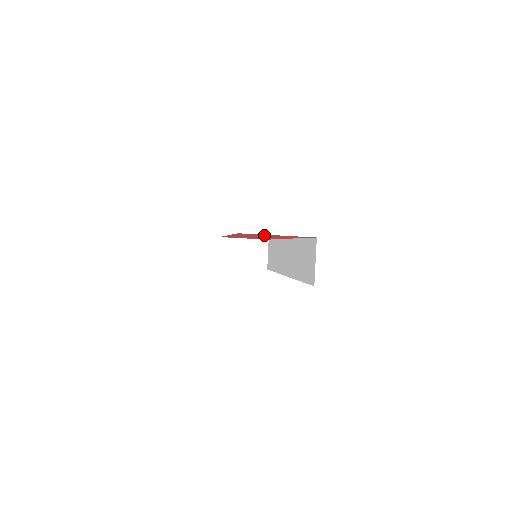
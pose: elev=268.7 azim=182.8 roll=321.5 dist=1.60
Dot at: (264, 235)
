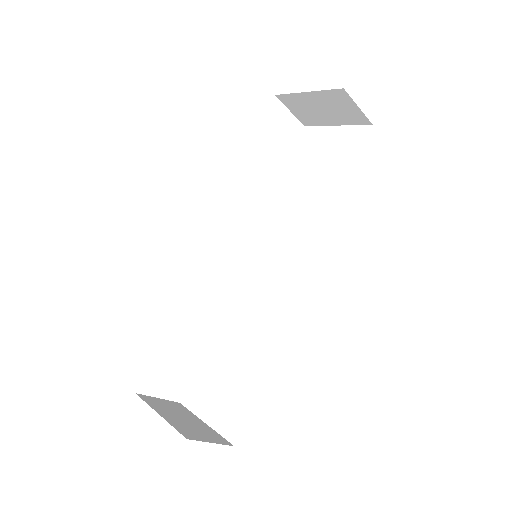
Dot at: occluded
